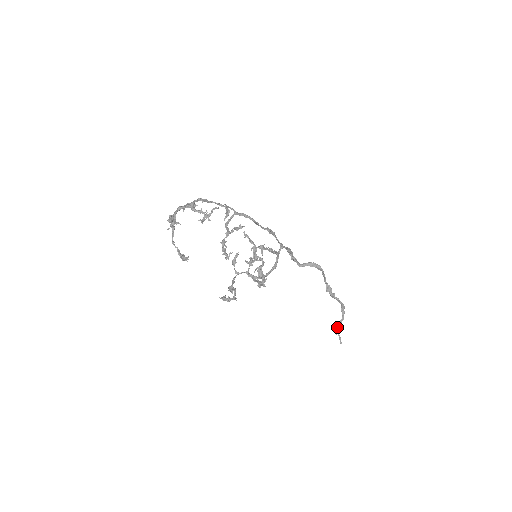
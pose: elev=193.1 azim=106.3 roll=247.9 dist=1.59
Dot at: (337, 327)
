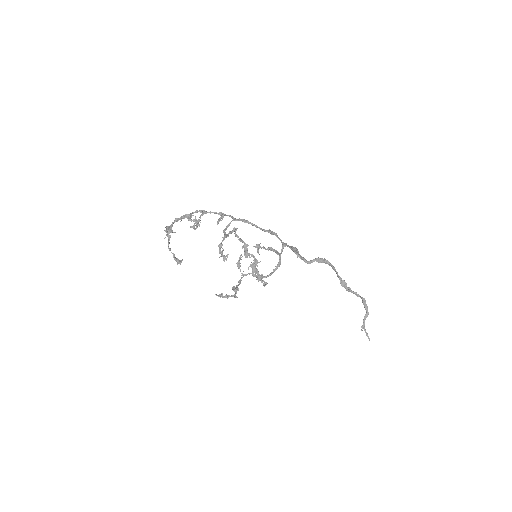
Dot at: (363, 323)
